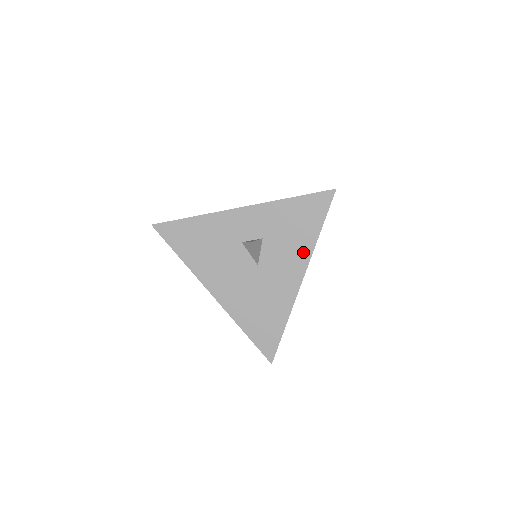
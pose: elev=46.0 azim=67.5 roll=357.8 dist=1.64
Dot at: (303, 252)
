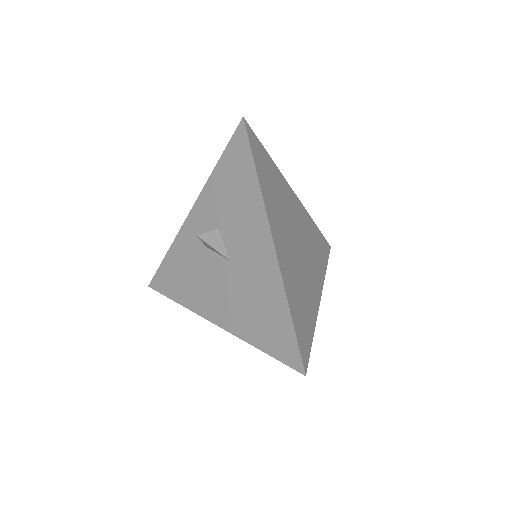
Dot at: (256, 211)
